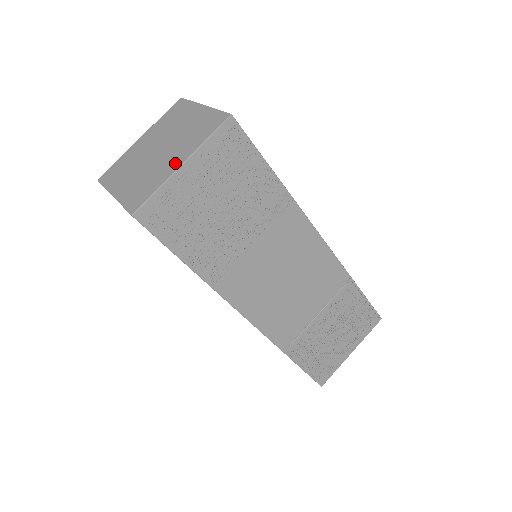
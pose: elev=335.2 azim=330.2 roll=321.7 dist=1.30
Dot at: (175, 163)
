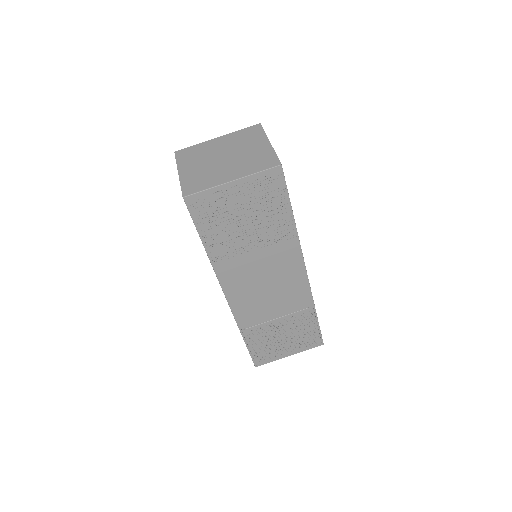
Dot at: (228, 177)
